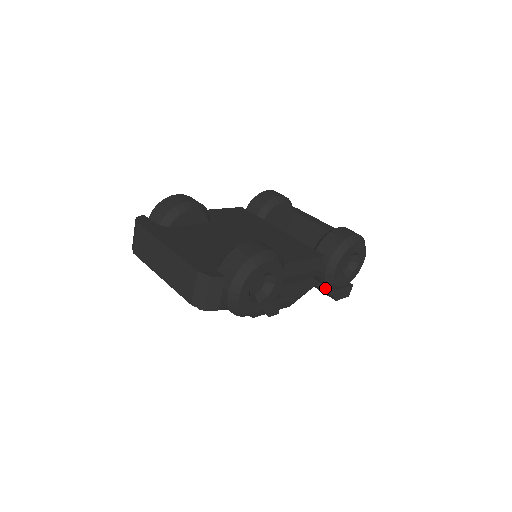
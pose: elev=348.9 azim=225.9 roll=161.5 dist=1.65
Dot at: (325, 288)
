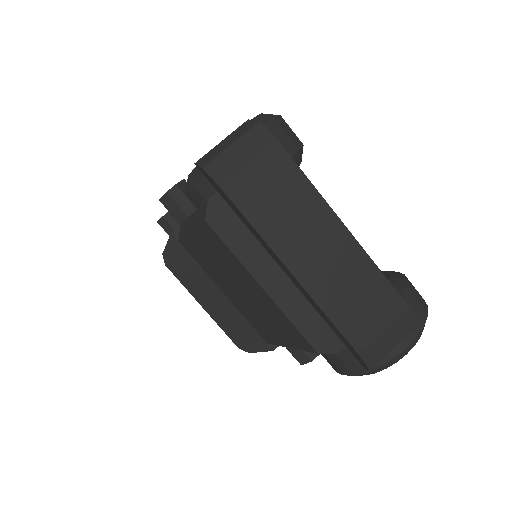
Dot at: occluded
